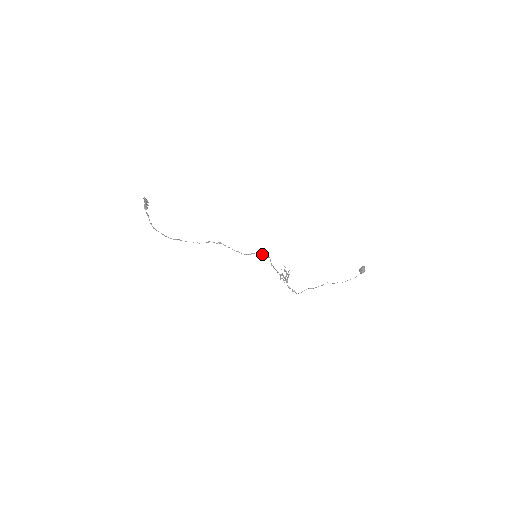
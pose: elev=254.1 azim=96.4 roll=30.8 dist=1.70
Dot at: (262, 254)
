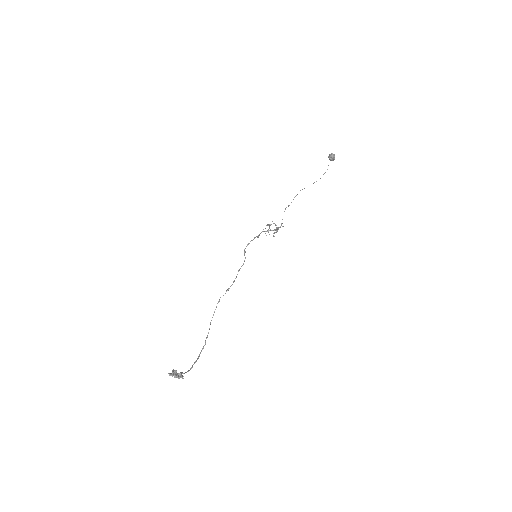
Dot at: (249, 243)
